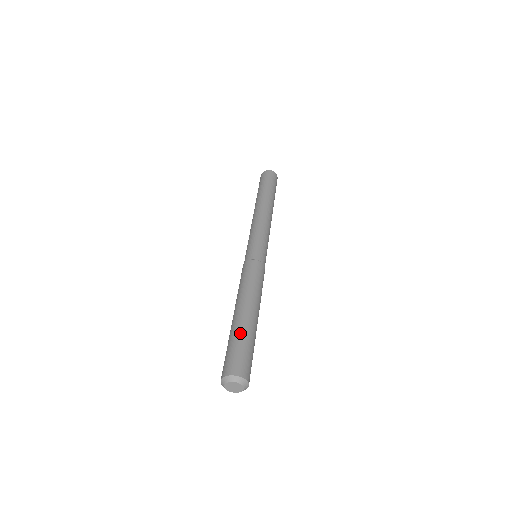
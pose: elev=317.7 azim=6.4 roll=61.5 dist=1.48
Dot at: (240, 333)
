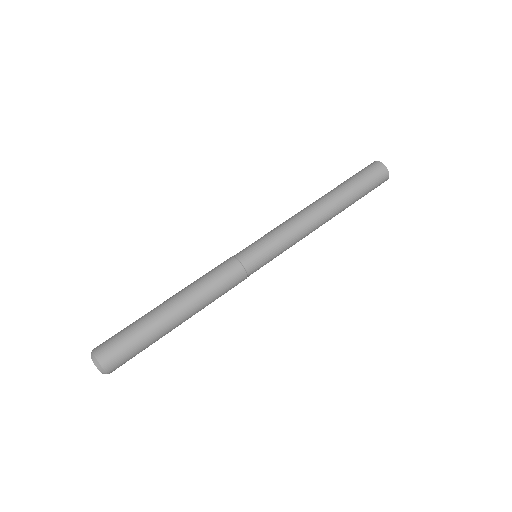
Dot at: (142, 324)
